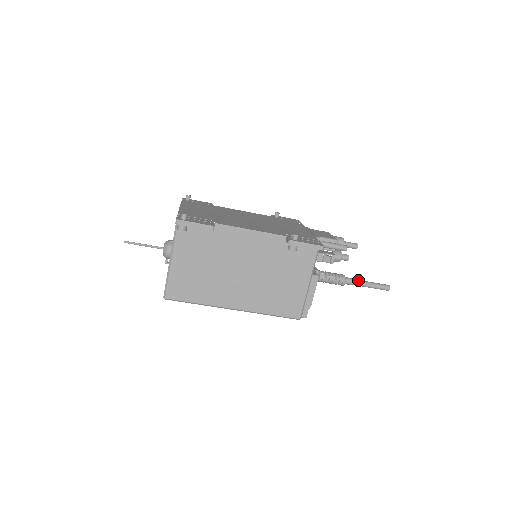
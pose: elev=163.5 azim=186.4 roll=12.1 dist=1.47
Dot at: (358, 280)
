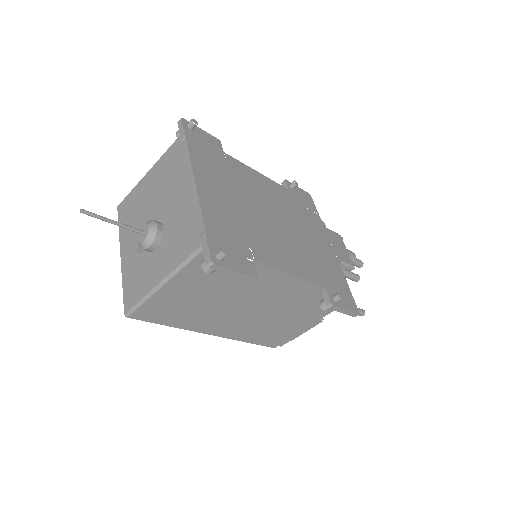
Dot at: occluded
